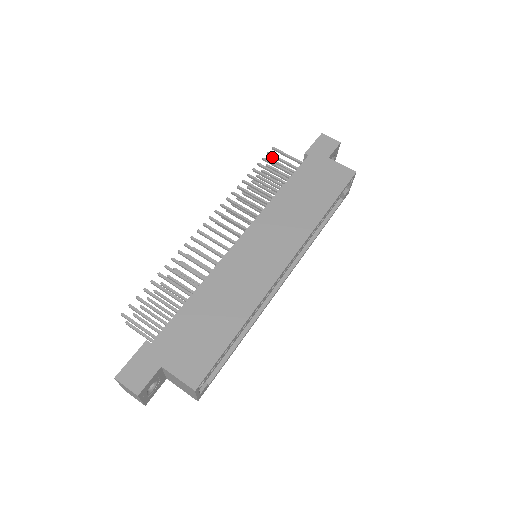
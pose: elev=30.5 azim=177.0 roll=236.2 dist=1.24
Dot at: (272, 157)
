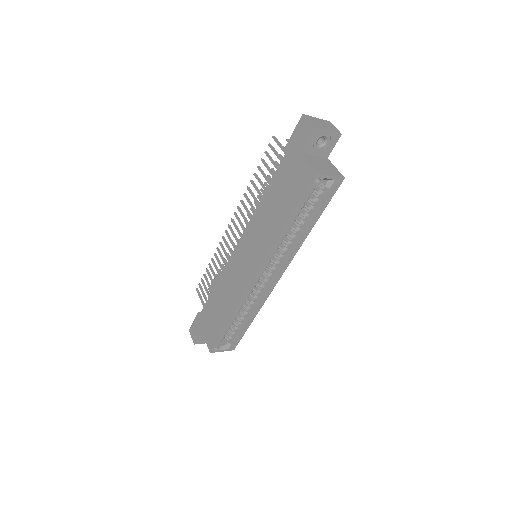
Dot at: (272, 148)
